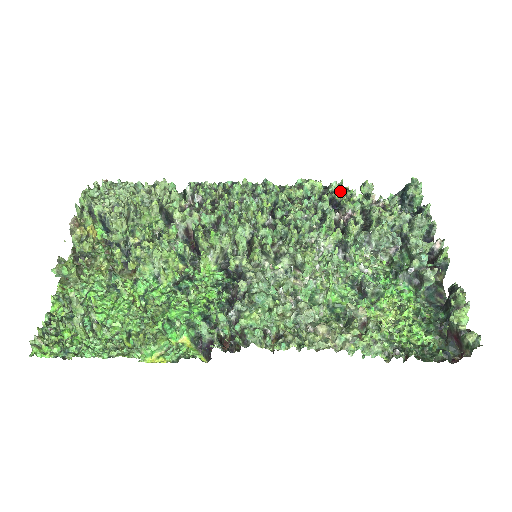
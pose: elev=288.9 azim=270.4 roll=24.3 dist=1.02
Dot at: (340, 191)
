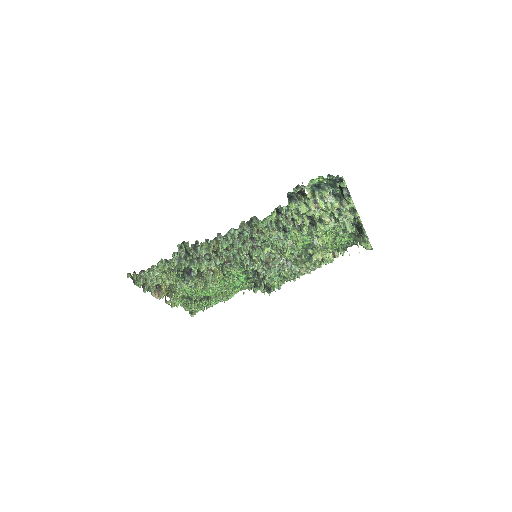
Dot at: (291, 217)
